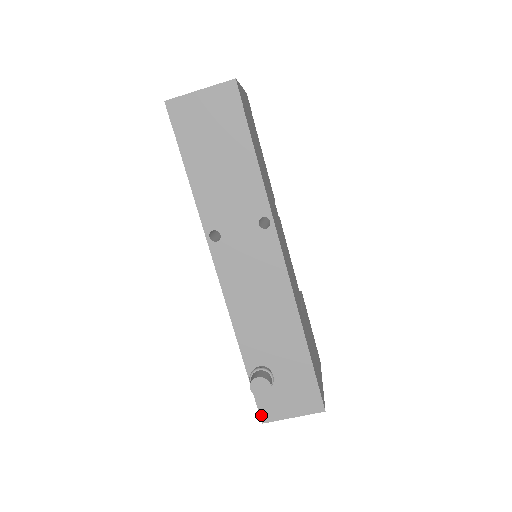
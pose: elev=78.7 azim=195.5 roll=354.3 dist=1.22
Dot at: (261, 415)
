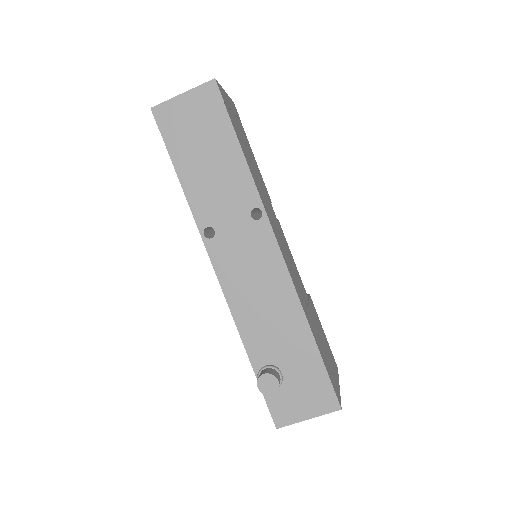
Dot at: (274, 419)
